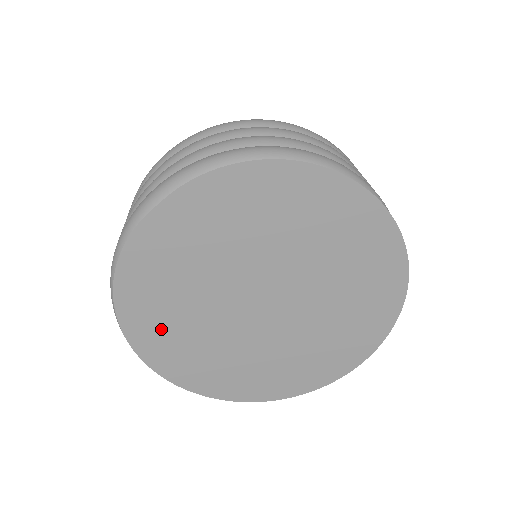
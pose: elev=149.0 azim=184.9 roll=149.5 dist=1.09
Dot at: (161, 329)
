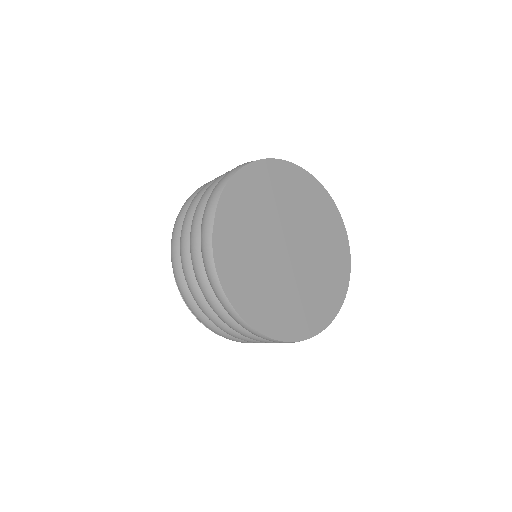
Dot at: (260, 304)
